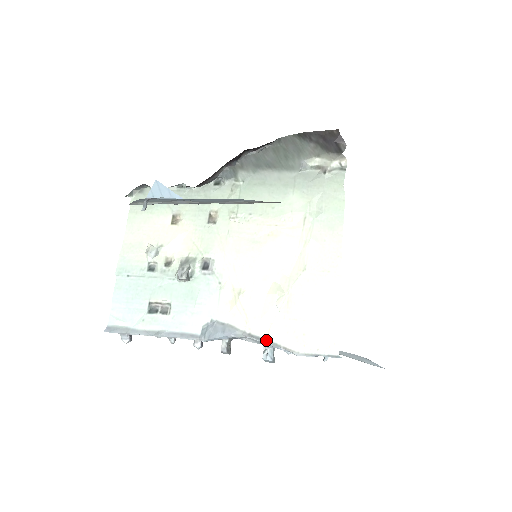
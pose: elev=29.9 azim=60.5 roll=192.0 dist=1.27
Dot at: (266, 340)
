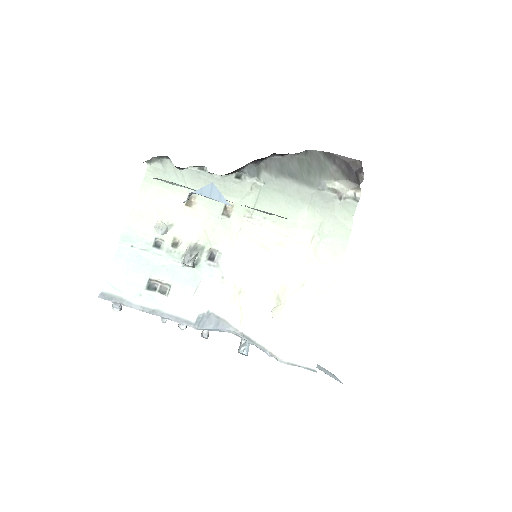
Dot at: (255, 342)
